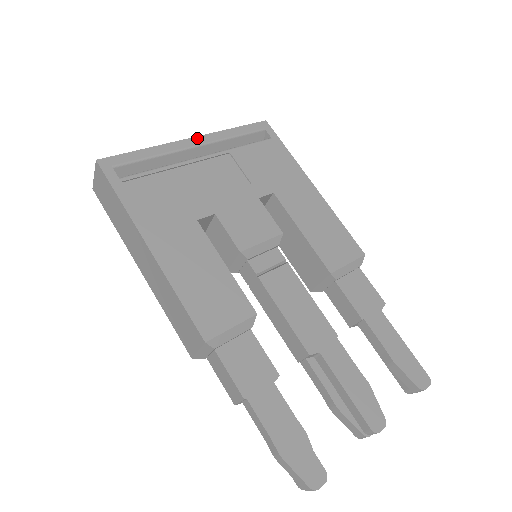
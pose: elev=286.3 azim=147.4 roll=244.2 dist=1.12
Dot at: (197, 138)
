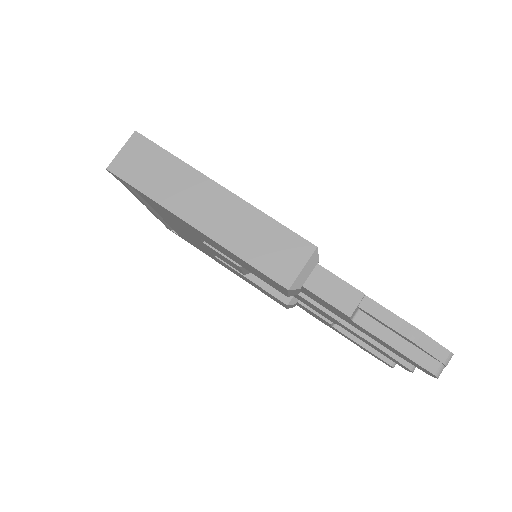
Dot at: occluded
